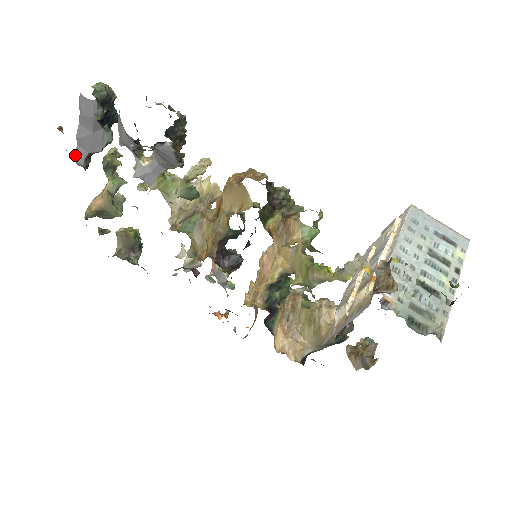
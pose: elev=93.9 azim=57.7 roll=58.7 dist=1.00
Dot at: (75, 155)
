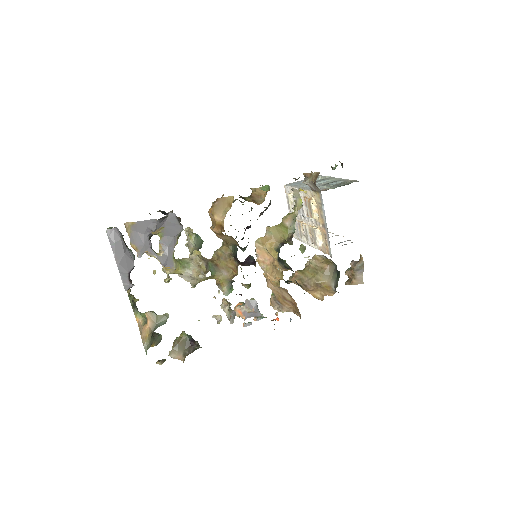
Dot at: (122, 281)
